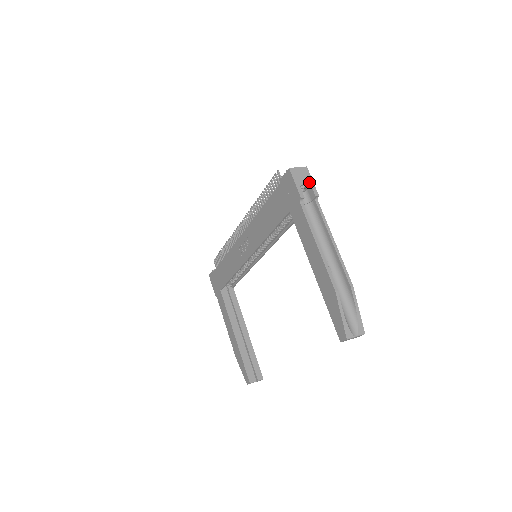
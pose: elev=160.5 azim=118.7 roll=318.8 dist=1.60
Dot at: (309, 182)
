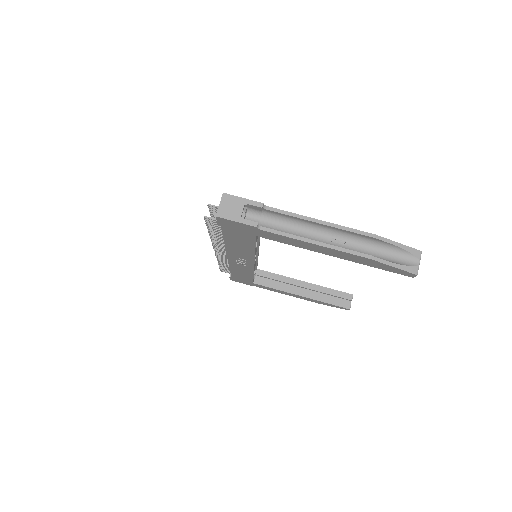
Dot at: (242, 204)
